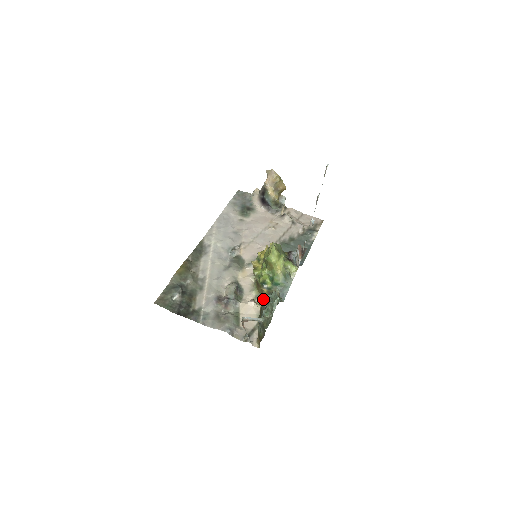
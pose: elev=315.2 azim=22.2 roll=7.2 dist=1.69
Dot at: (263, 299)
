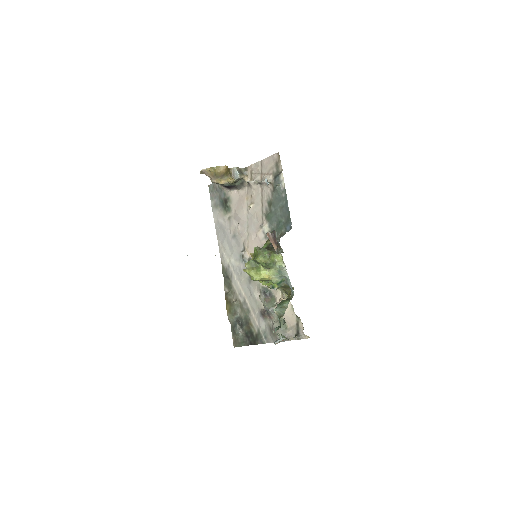
Dot at: (286, 292)
